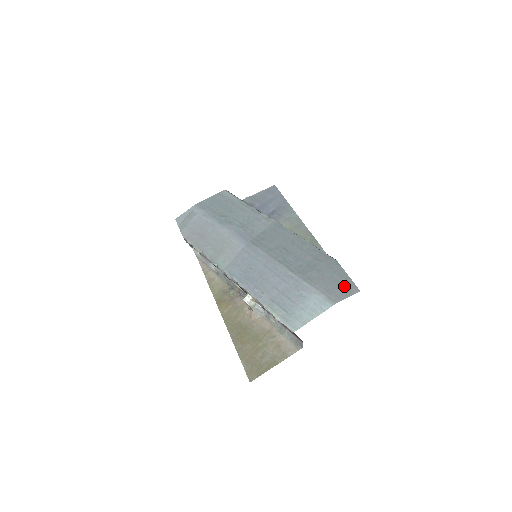
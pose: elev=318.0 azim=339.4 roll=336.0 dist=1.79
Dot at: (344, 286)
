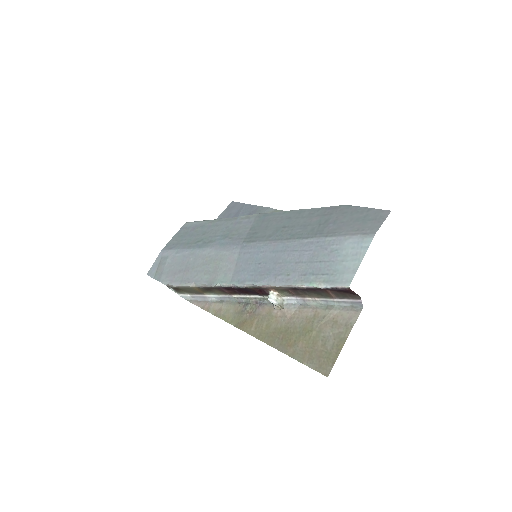
Dot at: (371, 217)
